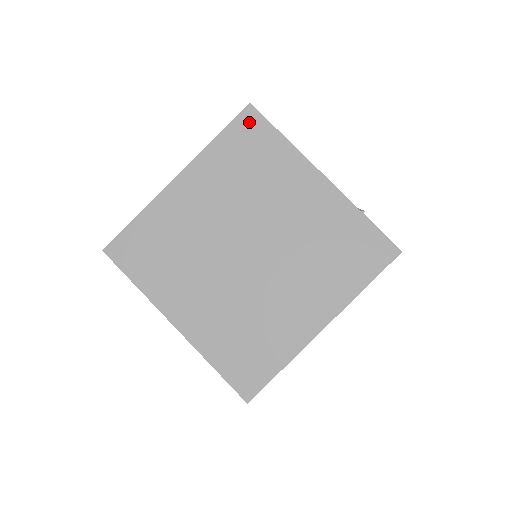
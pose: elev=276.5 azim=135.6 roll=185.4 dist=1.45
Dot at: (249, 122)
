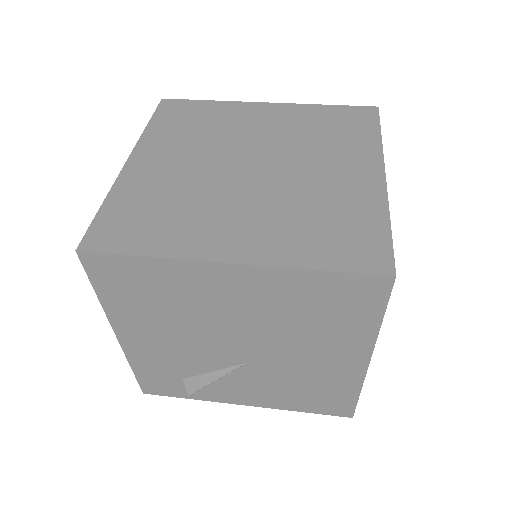
Dot at: (171, 106)
